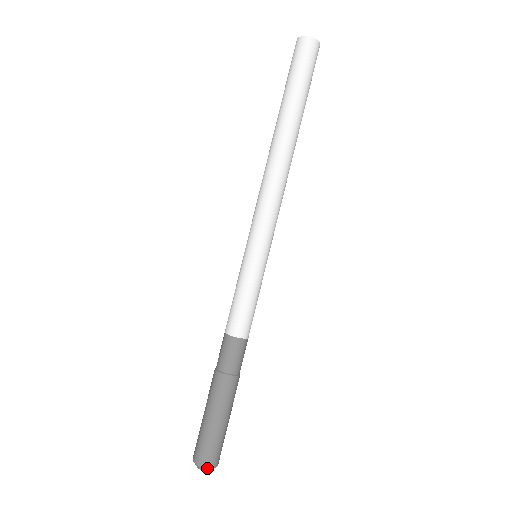
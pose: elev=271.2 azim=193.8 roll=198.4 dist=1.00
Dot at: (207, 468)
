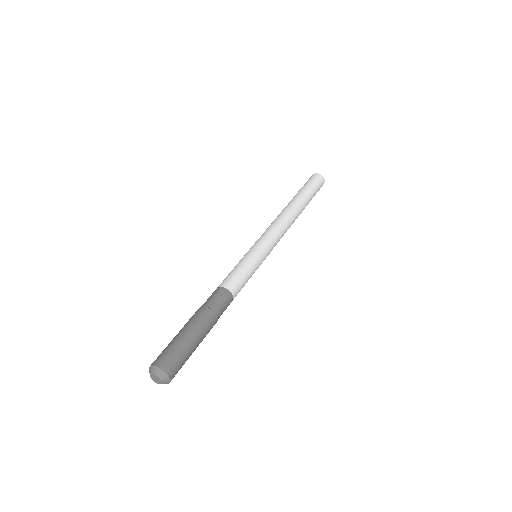
Dot at: (169, 377)
